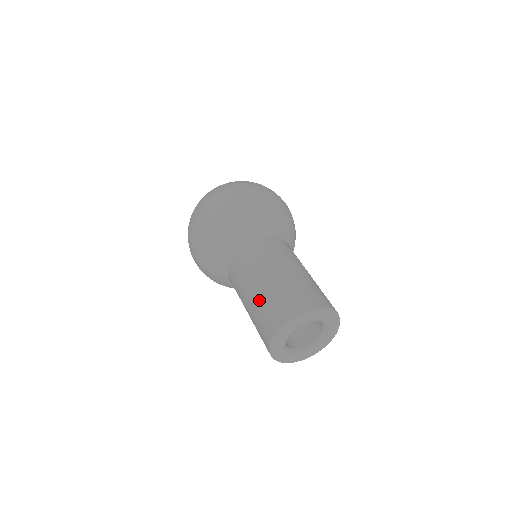
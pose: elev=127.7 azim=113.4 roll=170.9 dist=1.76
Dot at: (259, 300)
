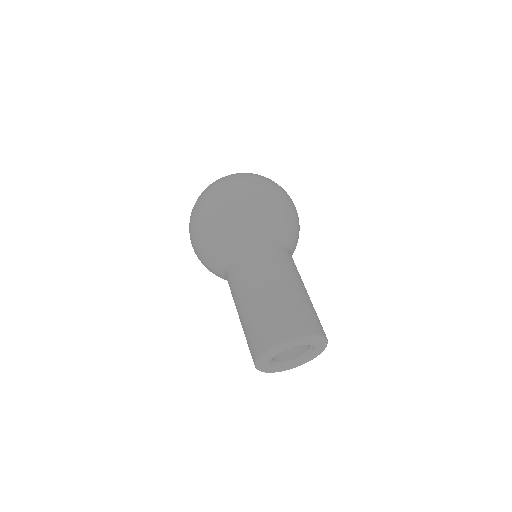
Dot at: (257, 310)
